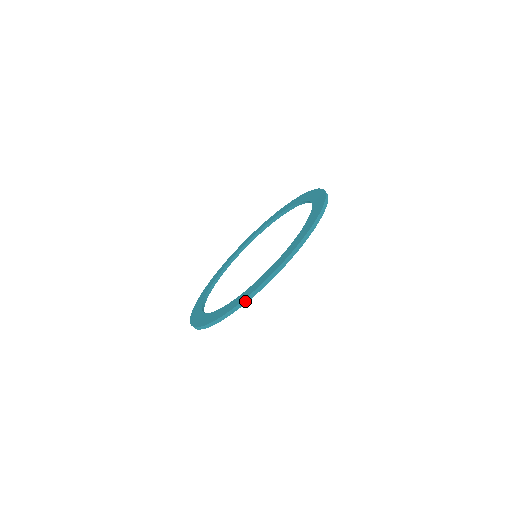
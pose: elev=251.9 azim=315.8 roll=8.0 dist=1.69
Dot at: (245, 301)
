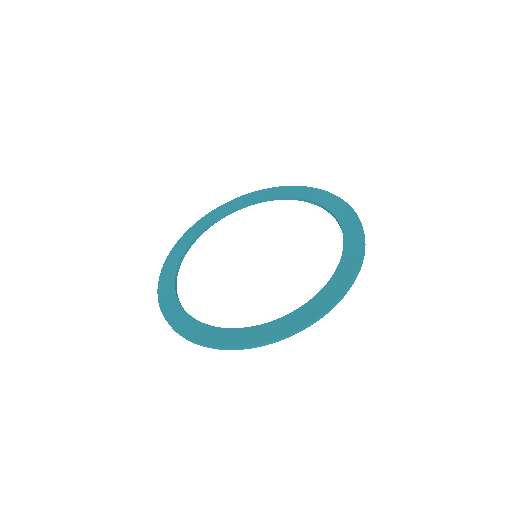
Dot at: (336, 303)
